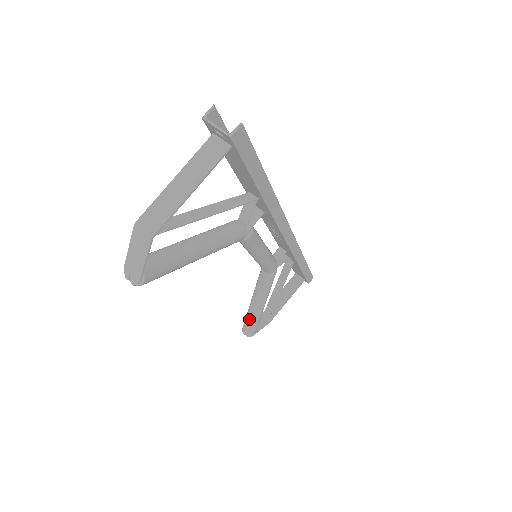
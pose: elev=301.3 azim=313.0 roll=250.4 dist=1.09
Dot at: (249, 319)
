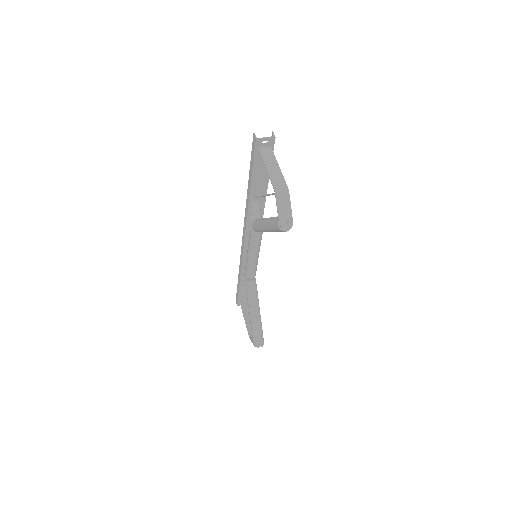
Dot at: (258, 329)
